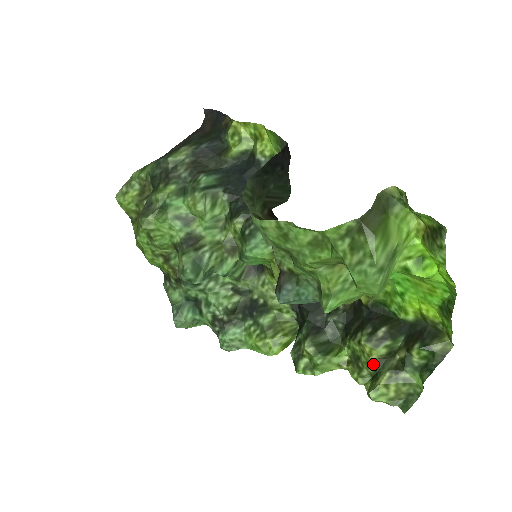
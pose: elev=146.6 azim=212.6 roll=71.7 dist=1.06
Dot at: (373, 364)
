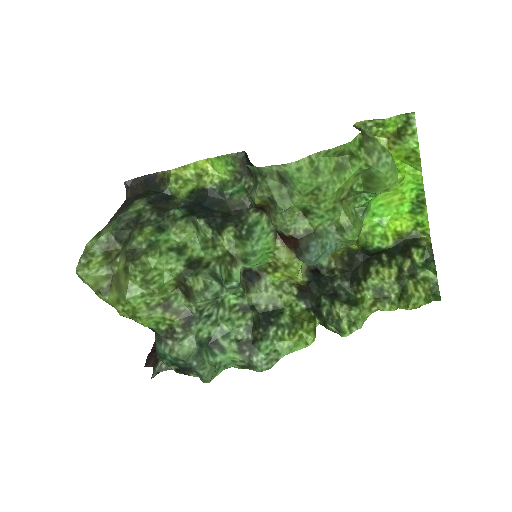
Dot at: (396, 283)
